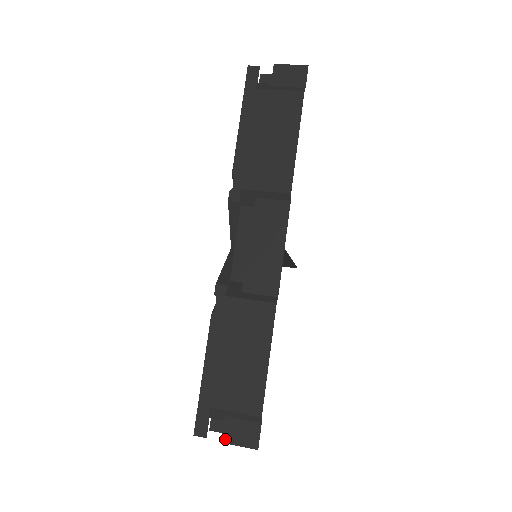
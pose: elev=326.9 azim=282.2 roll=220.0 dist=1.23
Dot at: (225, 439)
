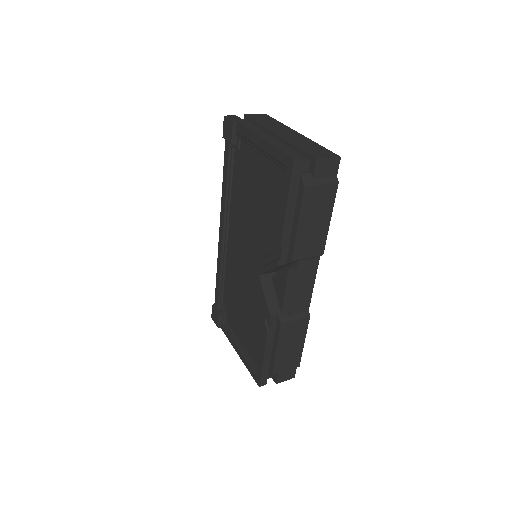
Dot at: (278, 382)
